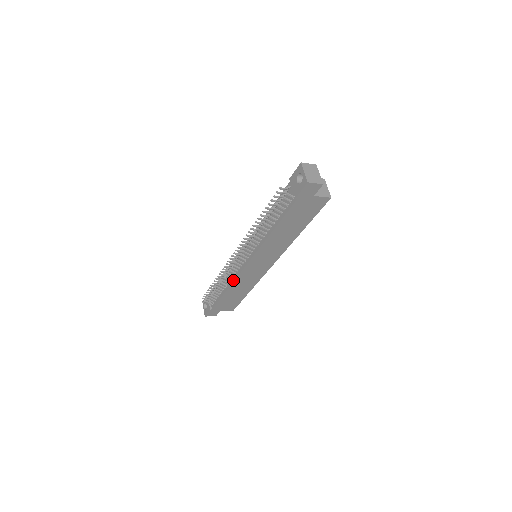
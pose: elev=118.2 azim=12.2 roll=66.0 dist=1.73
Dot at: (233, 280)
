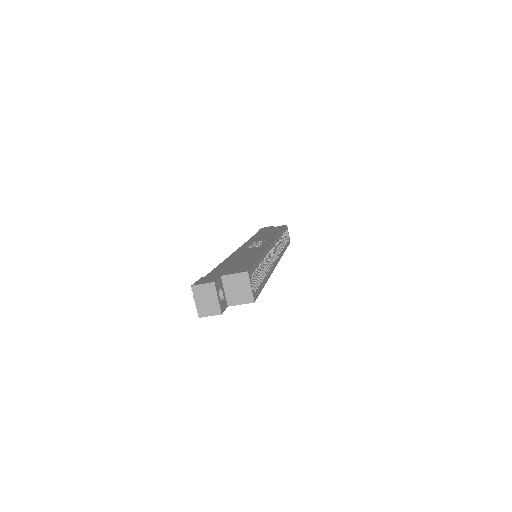
Dot at: occluded
